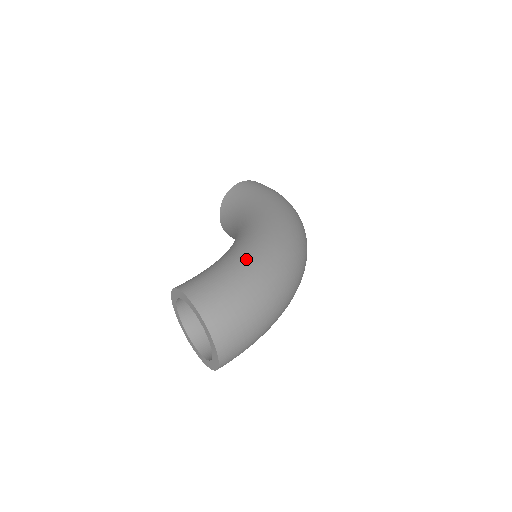
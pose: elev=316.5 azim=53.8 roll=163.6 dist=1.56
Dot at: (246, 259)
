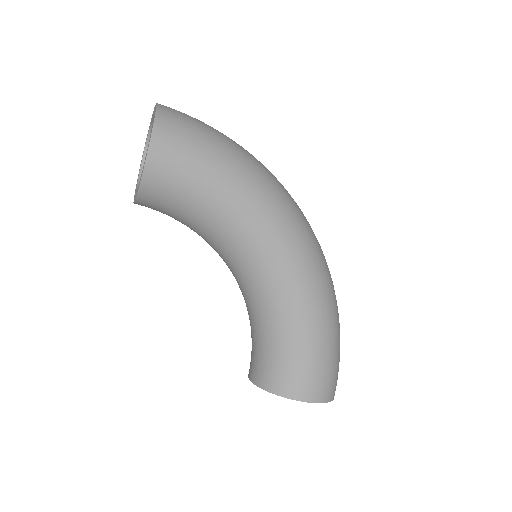
Dot at: (323, 324)
